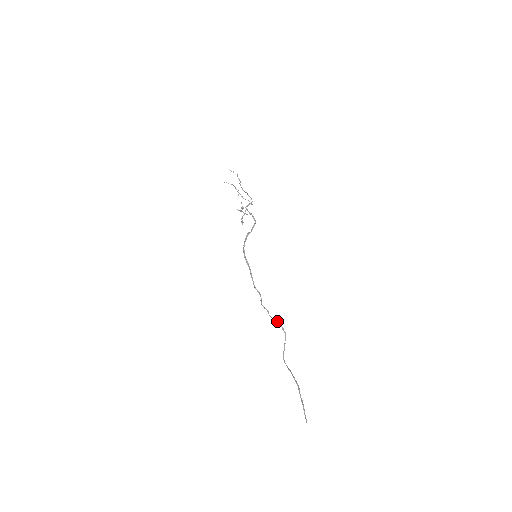
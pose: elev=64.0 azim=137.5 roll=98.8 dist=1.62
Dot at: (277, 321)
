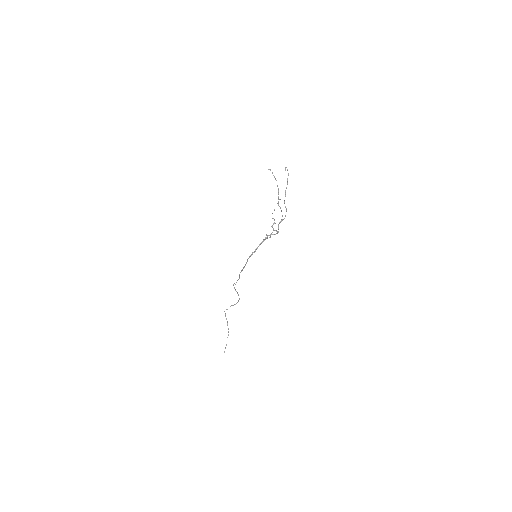
Dot at: (238, 294)
